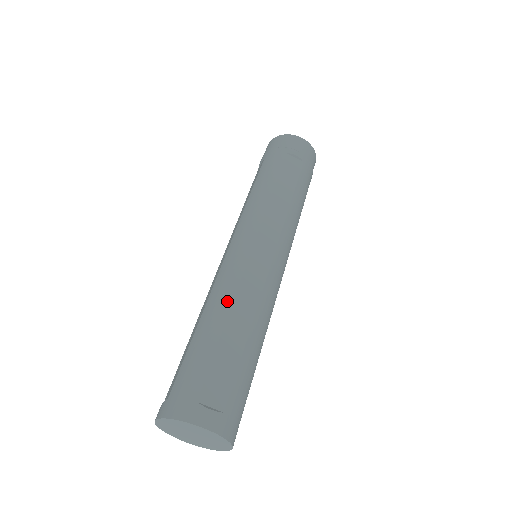
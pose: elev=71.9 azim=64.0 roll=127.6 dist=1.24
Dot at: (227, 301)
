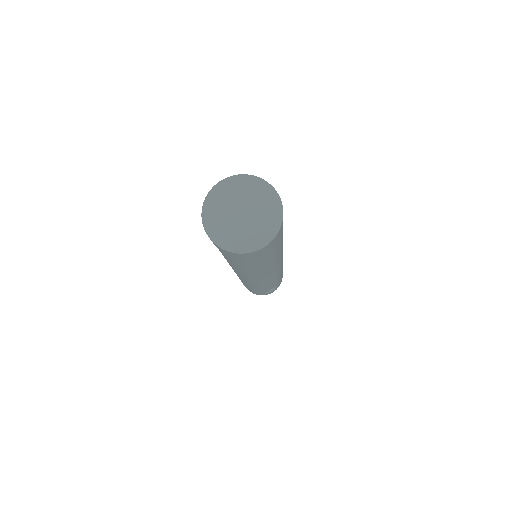
Dot at: occluded
